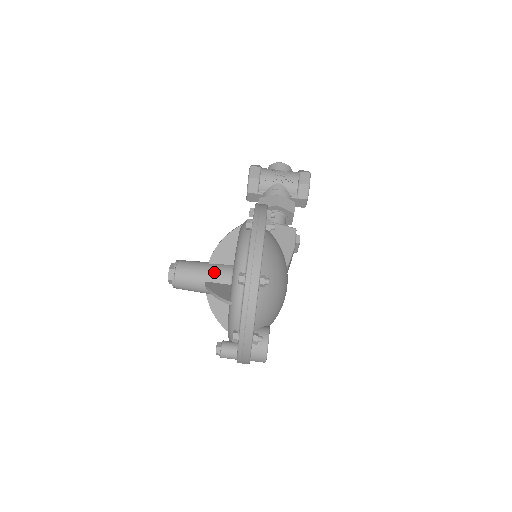
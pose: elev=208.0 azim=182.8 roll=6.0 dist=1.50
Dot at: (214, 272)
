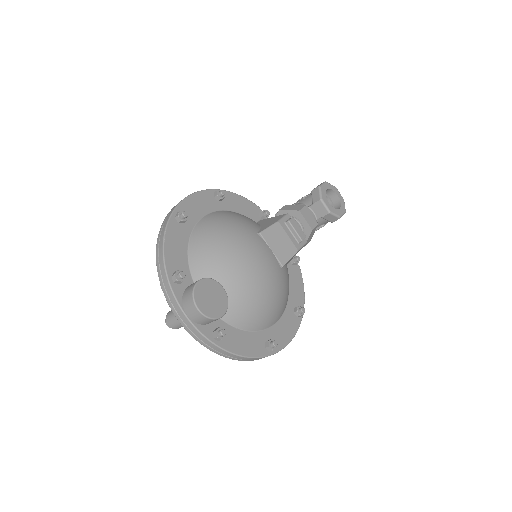
Dot at: occluded
